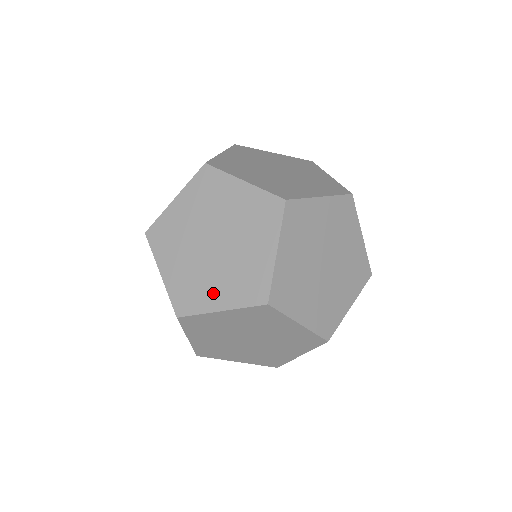
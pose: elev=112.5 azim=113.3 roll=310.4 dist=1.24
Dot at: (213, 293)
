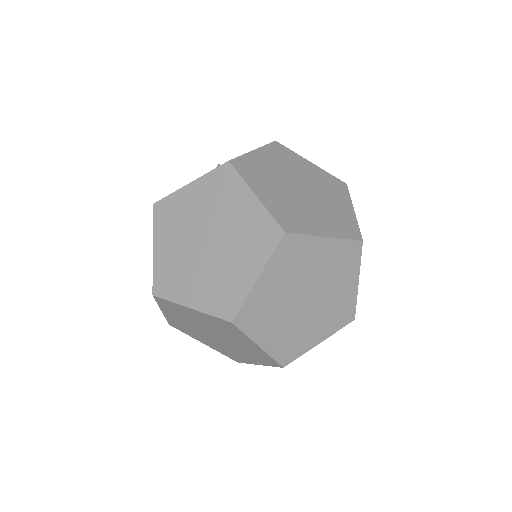
Dot at: (190, 289)
